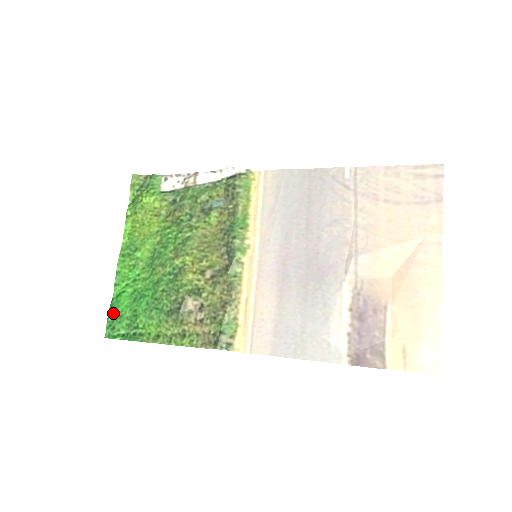
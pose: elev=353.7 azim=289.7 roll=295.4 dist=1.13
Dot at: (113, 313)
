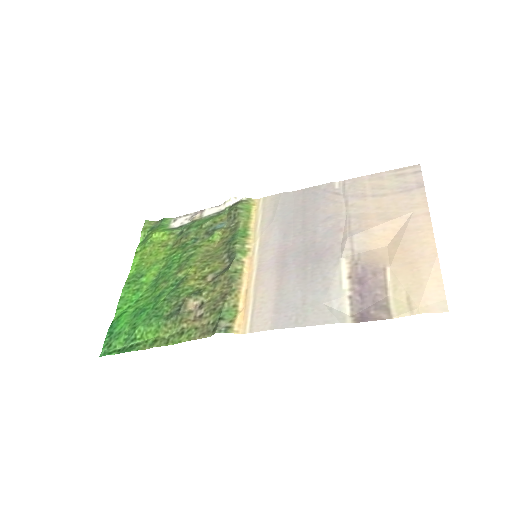
Dot at: (112, 332)
